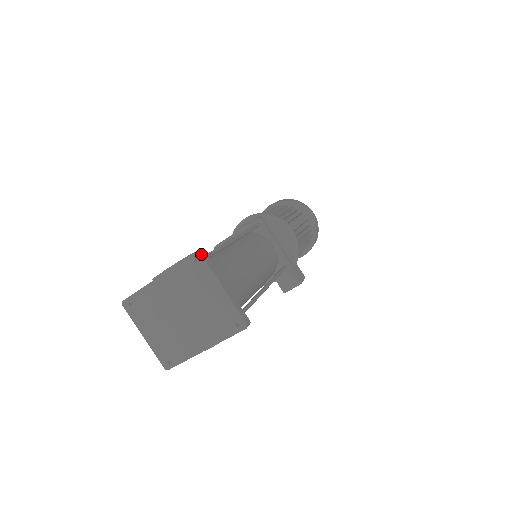
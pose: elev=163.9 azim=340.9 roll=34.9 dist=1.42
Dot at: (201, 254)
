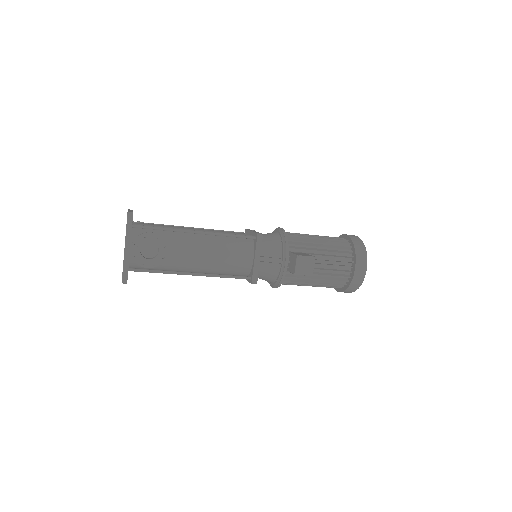
Dot at: occluded
